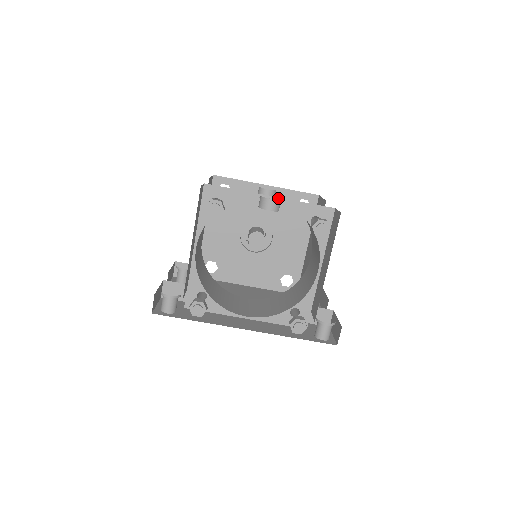
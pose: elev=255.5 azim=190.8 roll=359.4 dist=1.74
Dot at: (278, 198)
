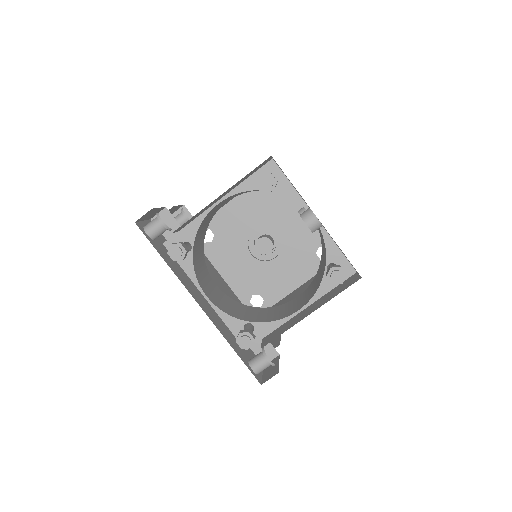
Dot at: occluded
